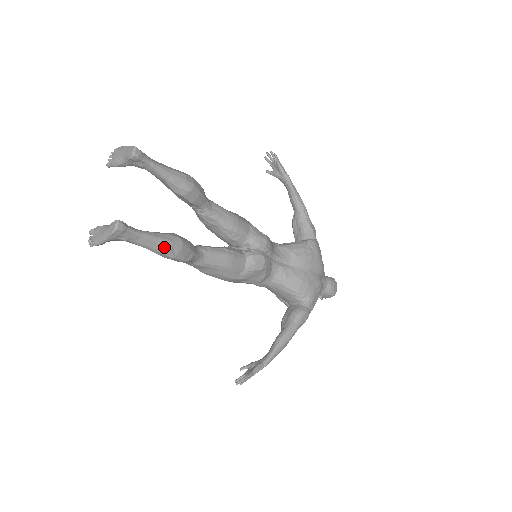
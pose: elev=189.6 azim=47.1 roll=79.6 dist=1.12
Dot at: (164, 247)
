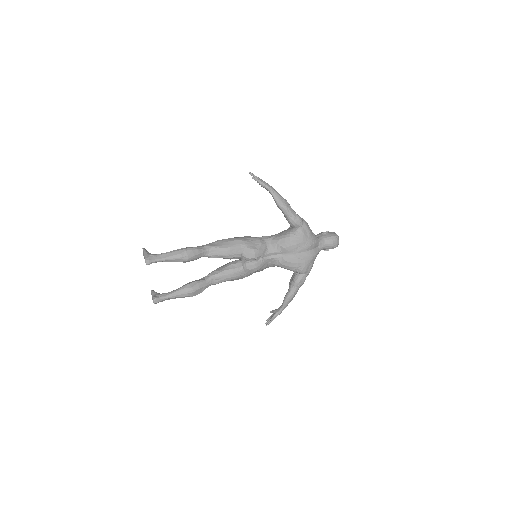
Dot at: (183, 296)
